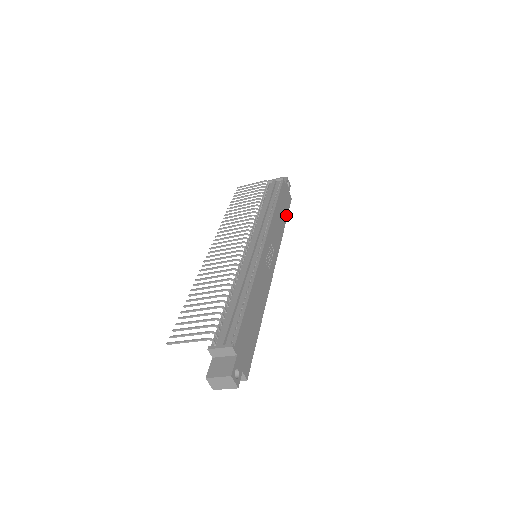
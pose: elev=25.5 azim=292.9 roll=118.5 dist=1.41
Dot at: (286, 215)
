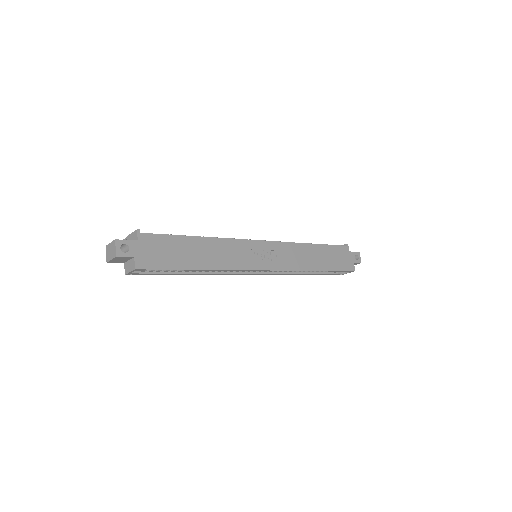
Dot at: (330, 268)
